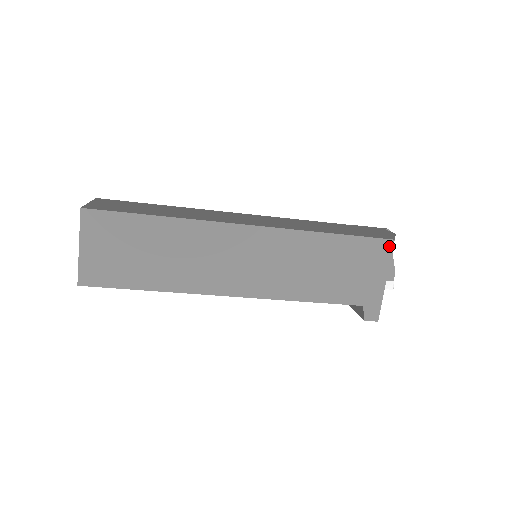
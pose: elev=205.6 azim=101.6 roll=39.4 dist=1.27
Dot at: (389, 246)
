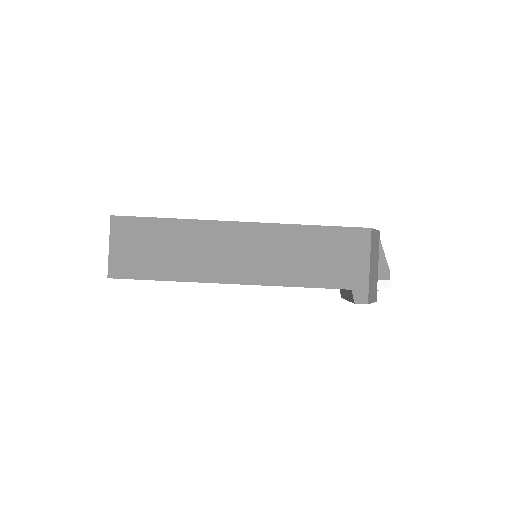
Dot at: (367, 234)
